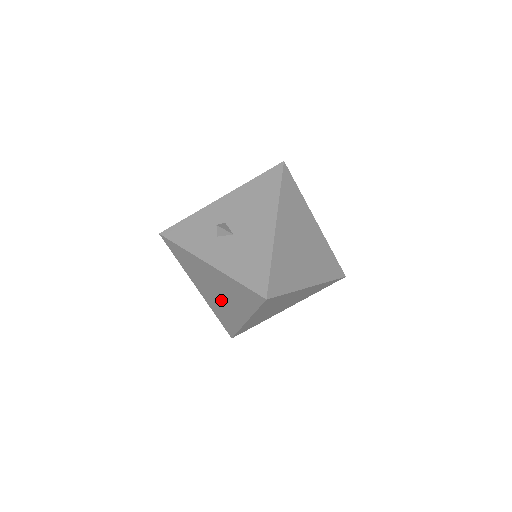
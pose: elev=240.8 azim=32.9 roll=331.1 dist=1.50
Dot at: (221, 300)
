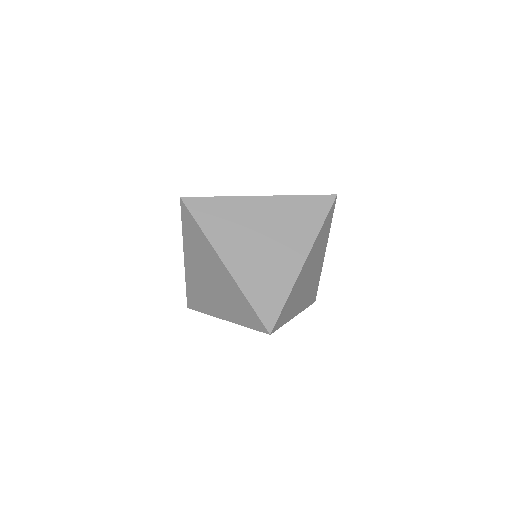
Dot at: (217, 285)
